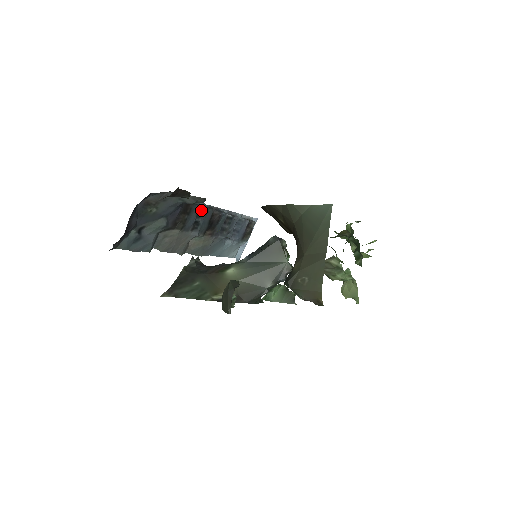
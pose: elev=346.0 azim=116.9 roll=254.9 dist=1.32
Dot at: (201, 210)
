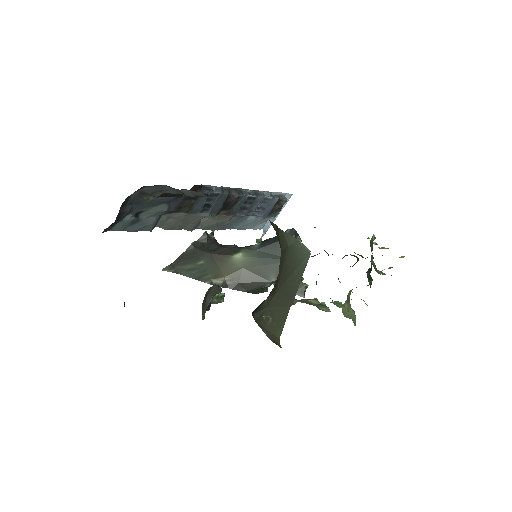
Dot at: (213, 194)
